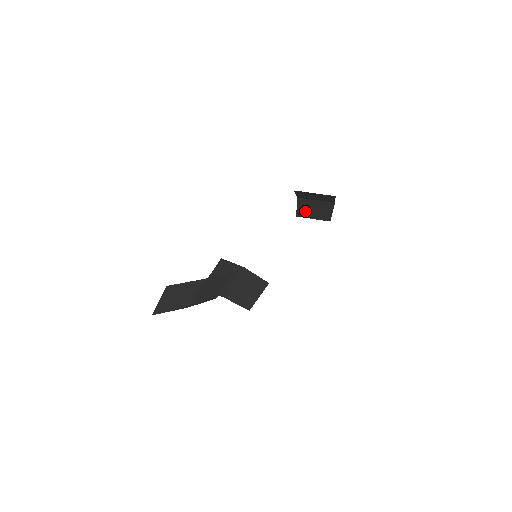
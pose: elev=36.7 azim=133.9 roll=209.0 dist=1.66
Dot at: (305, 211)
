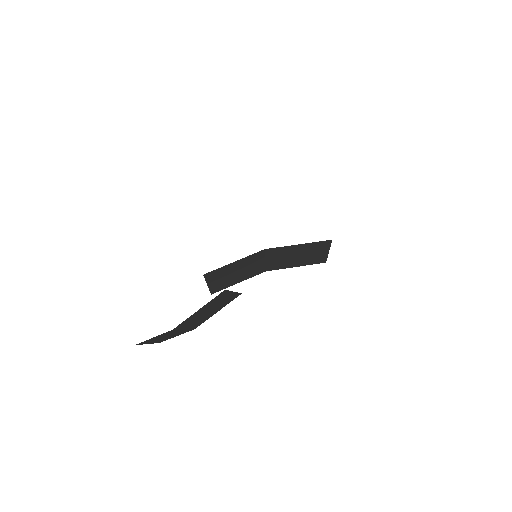
Dot at: occluded
